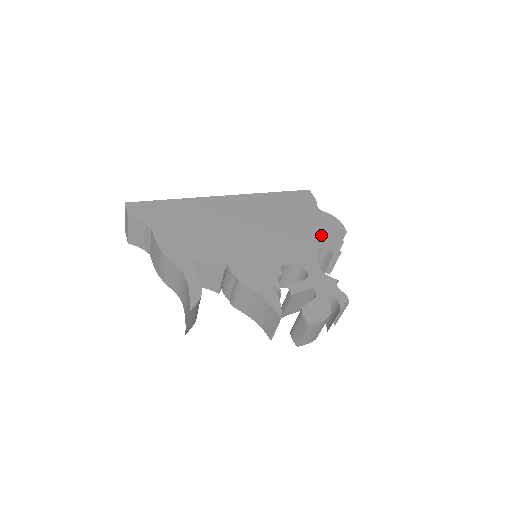
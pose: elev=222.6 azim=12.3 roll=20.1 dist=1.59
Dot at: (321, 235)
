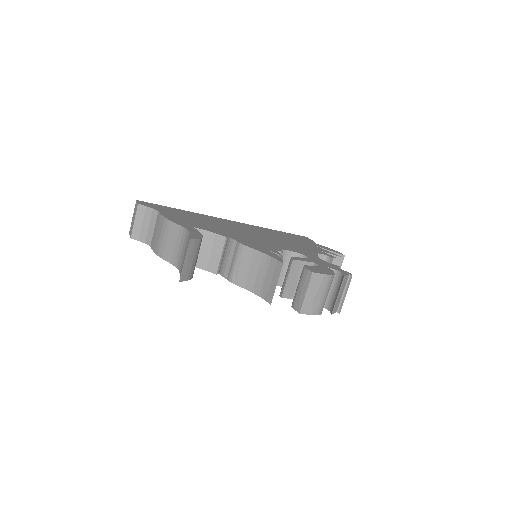
Dot at: (320, 250)
